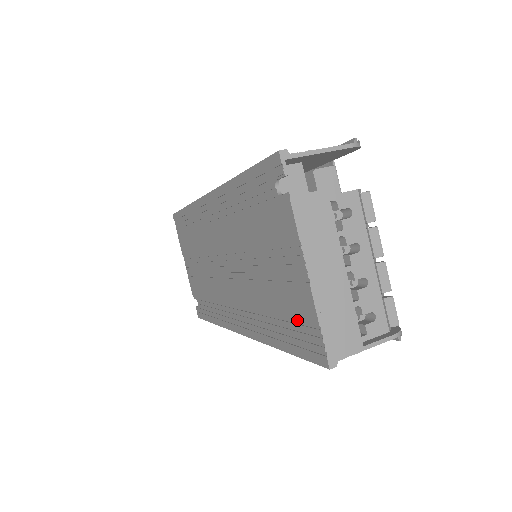
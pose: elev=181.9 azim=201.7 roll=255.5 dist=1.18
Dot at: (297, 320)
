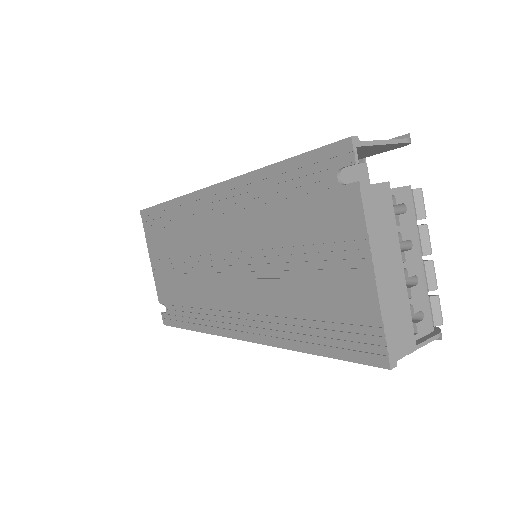
Dot at: (345, 319)
